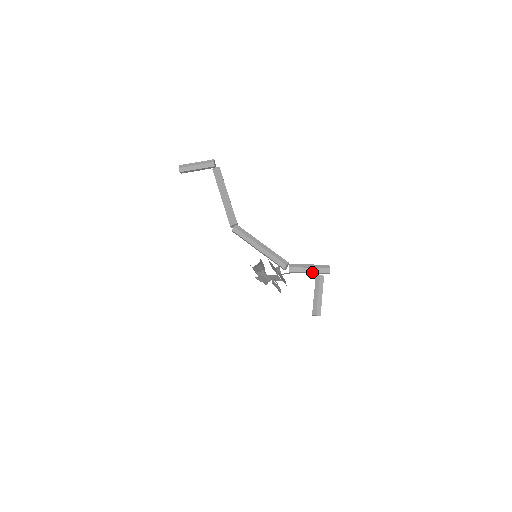
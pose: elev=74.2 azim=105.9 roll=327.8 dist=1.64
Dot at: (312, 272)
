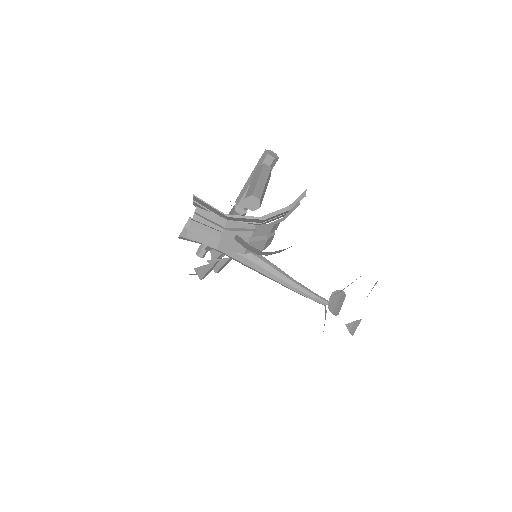
Dot at: occluded
